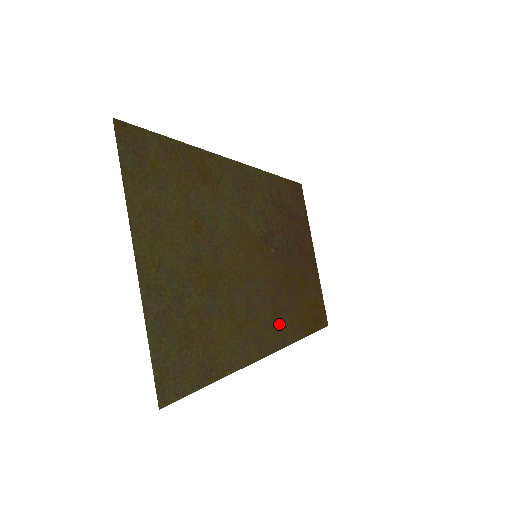
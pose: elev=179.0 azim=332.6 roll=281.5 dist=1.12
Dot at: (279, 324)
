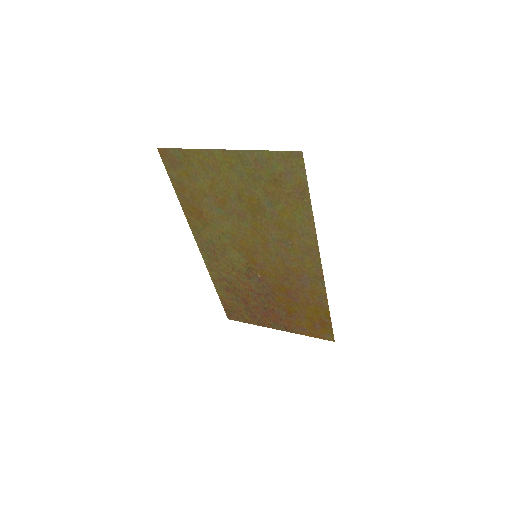
Dot at: (306, 275)
